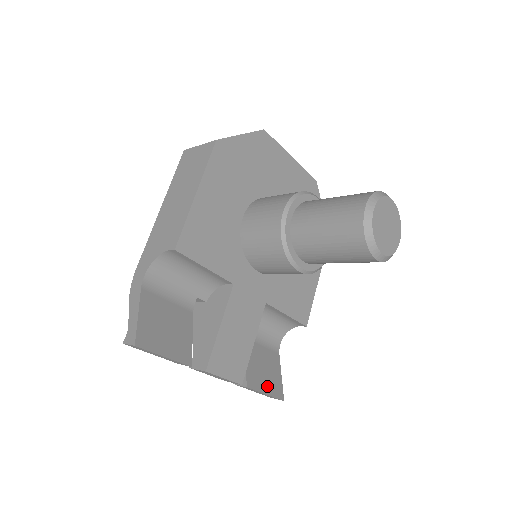
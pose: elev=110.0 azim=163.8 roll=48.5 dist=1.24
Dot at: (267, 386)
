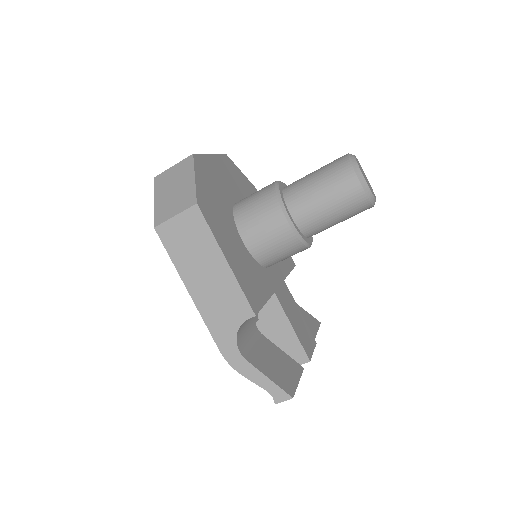
Dot at: (312, 326)
